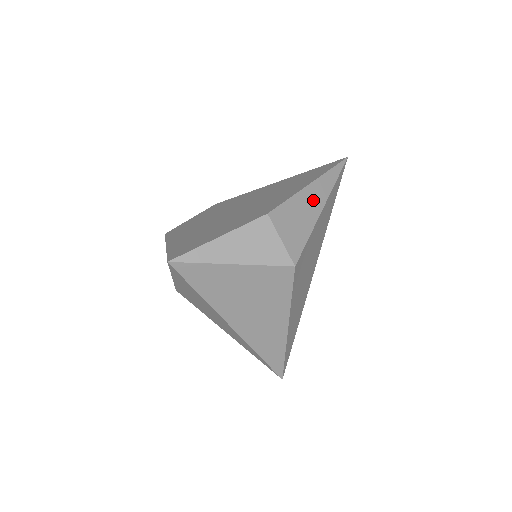
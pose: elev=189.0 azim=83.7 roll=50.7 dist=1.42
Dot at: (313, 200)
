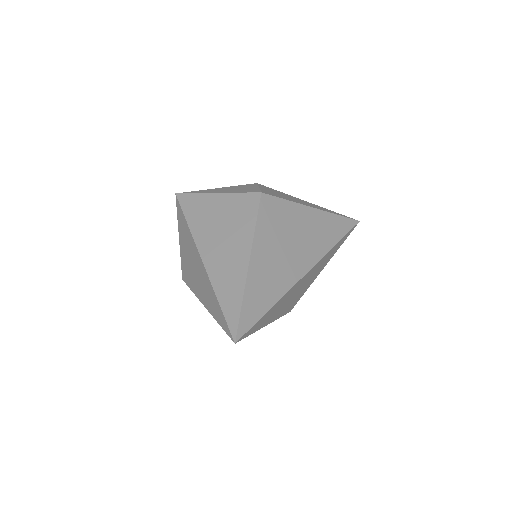
Dot at: (305, 203)
